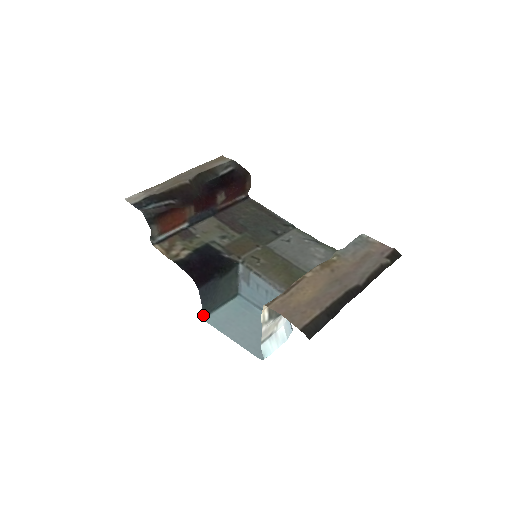
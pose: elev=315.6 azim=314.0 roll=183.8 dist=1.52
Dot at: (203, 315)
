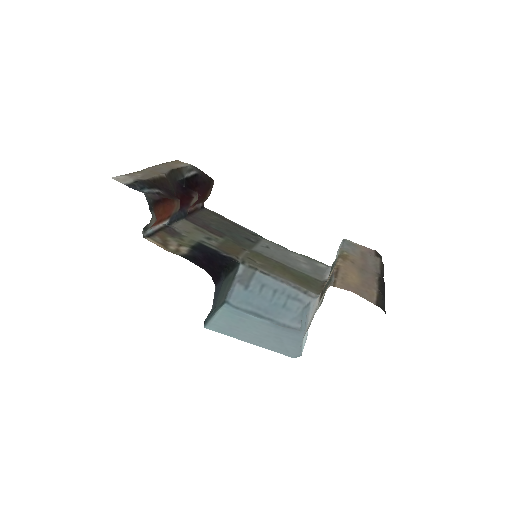
Dot at: (204, 323)
